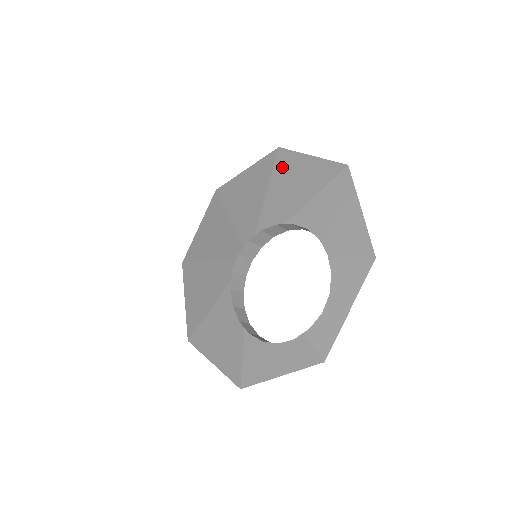
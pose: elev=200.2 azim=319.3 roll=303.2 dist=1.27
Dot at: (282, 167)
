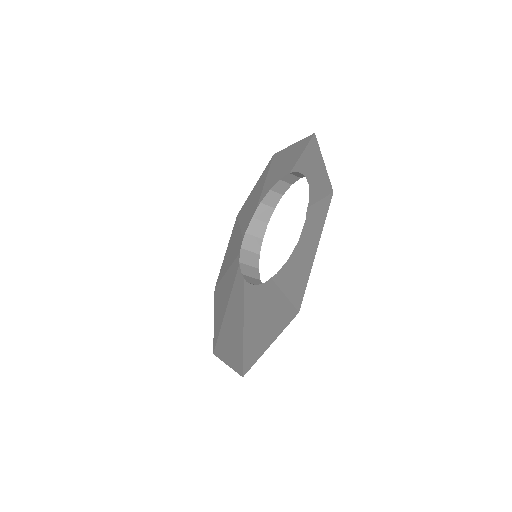
Dot at: (243, 212)
